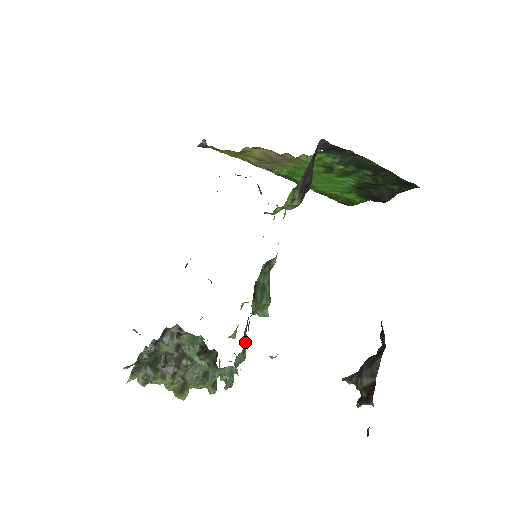
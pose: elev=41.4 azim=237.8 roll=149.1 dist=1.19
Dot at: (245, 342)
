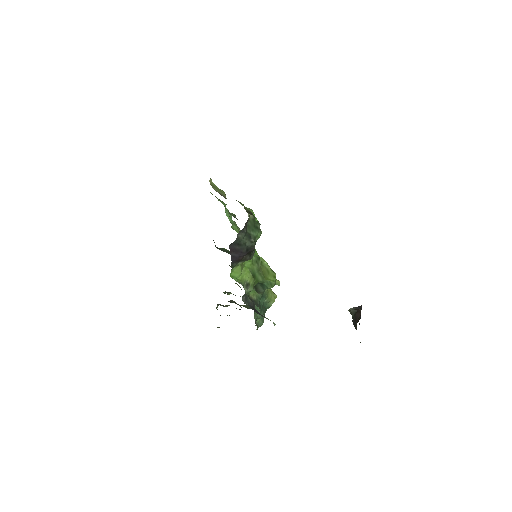
Dot at: (267, 301)
